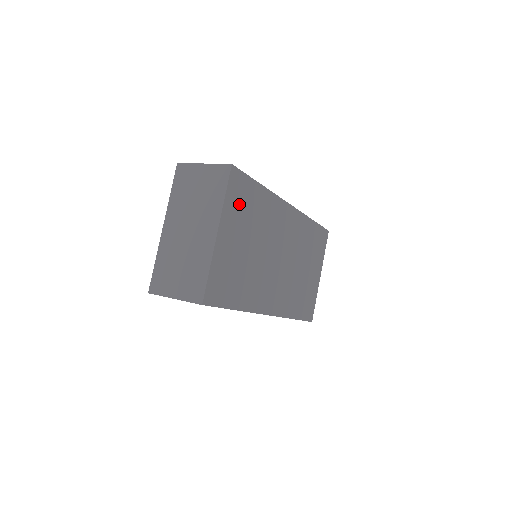
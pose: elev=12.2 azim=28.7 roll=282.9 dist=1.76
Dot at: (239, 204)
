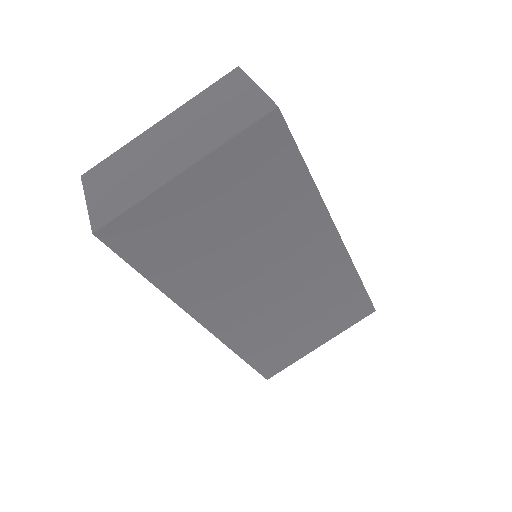
Dot at: (252, 167)
